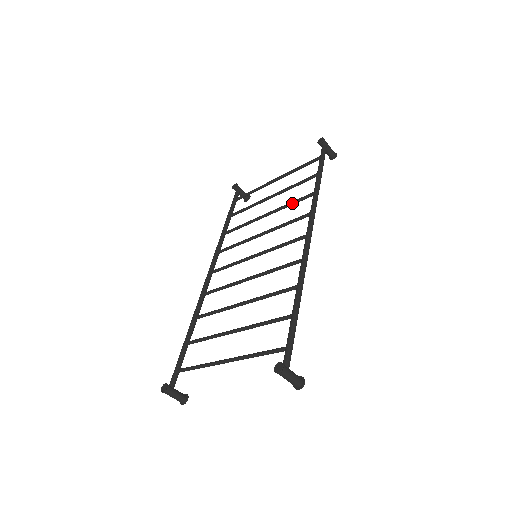
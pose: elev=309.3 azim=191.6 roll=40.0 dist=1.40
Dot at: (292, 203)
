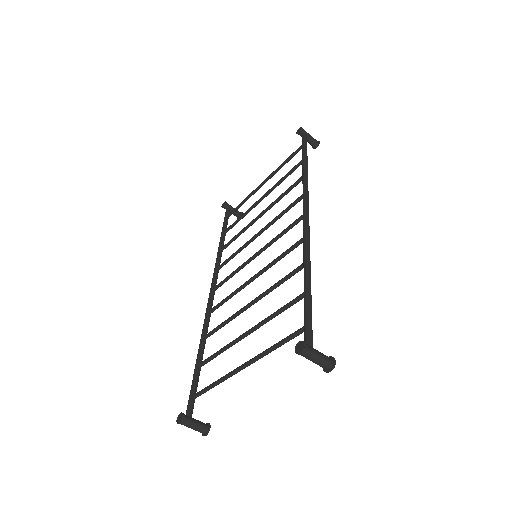
Dot at: (283, 195)
